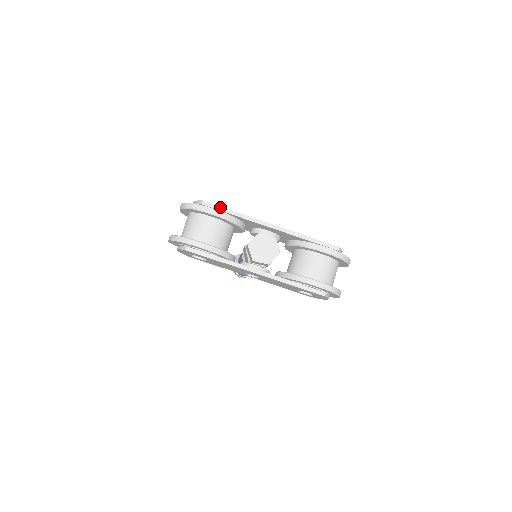
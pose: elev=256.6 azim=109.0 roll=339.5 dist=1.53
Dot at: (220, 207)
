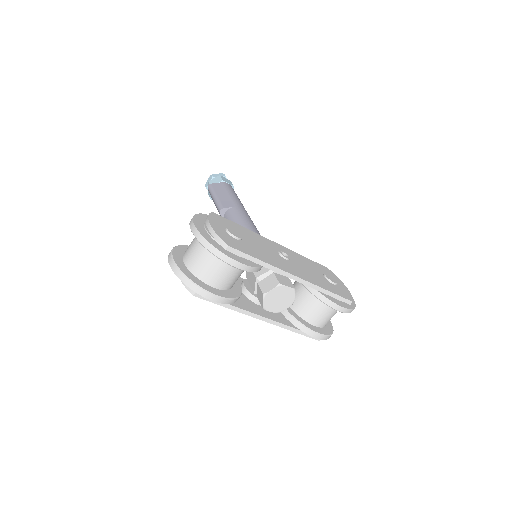
Dot at: (246, 255)
